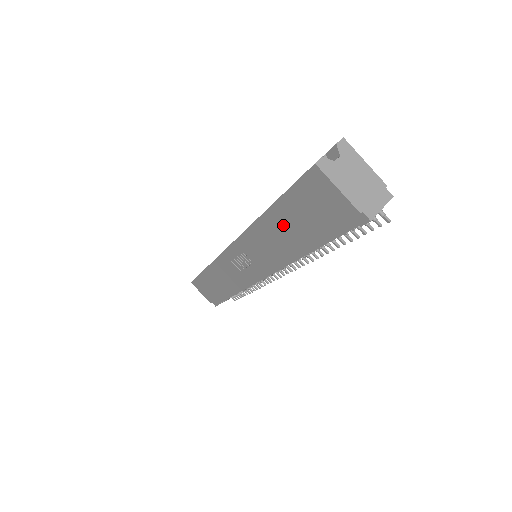
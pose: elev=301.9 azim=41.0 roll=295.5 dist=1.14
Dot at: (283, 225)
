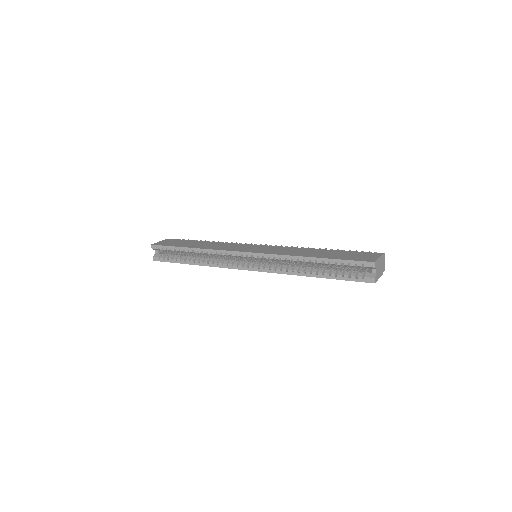
Dot at: occluded
